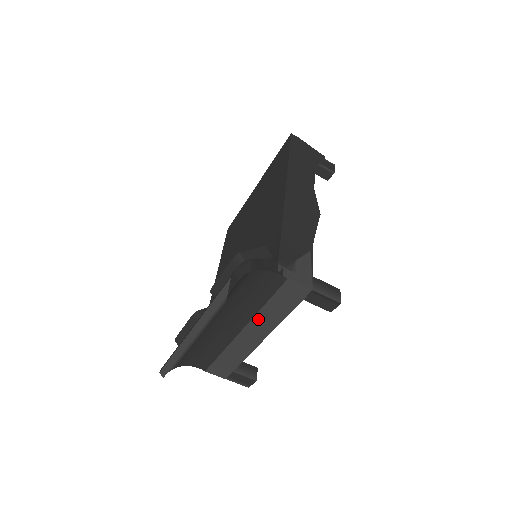
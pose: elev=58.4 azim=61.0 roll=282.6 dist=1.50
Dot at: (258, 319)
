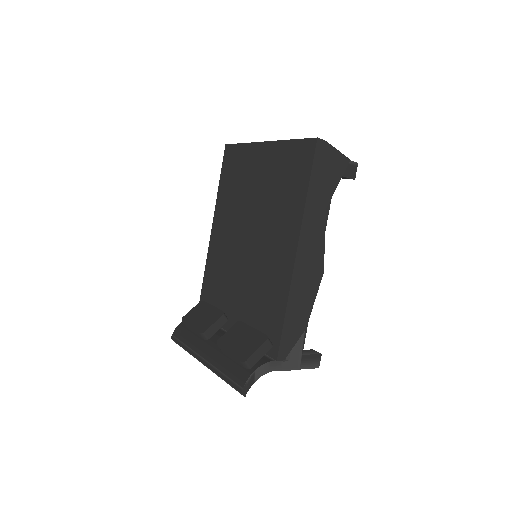
Dot at: occluded
